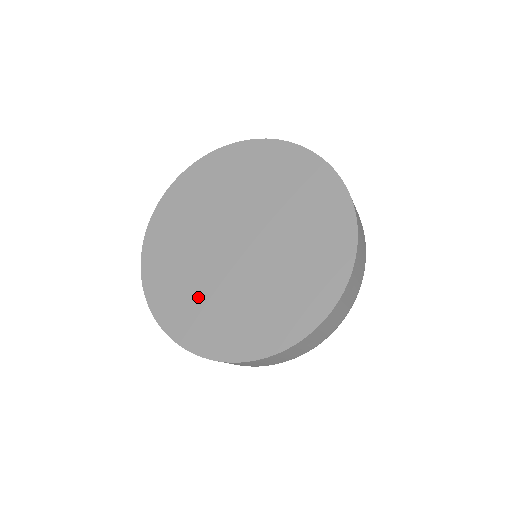
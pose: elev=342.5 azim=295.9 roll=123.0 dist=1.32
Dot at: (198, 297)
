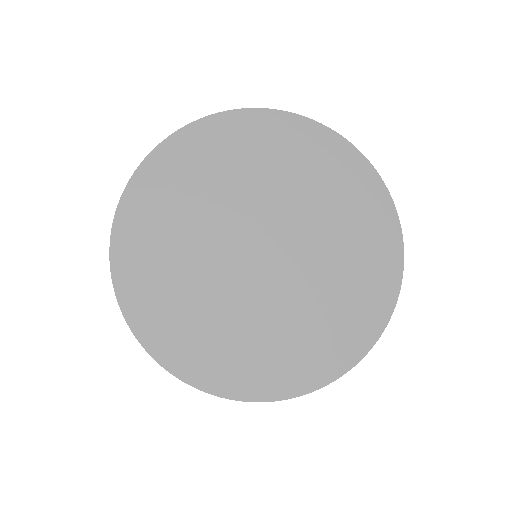
Dot at: (238, 334)
